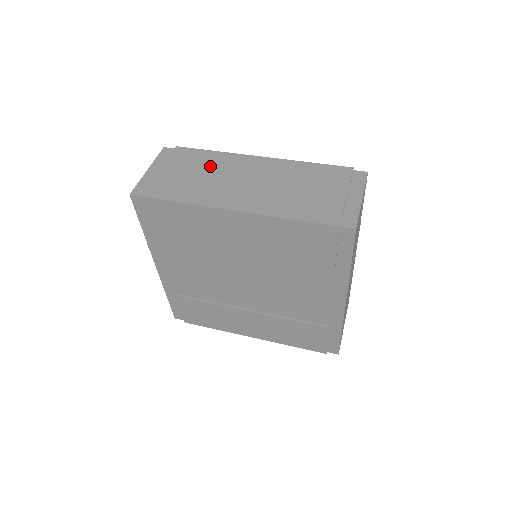
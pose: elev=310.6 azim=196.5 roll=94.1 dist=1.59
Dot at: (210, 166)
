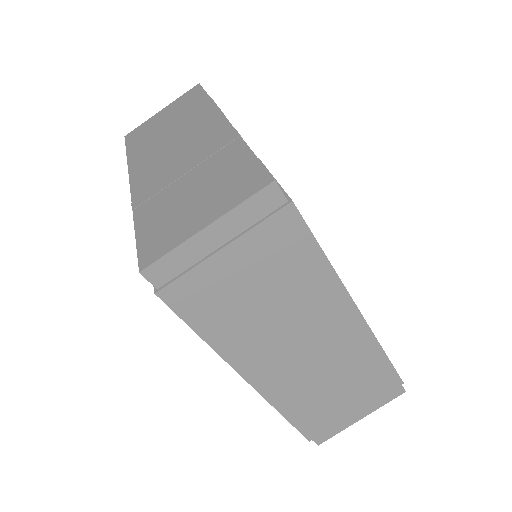
Dot at: (292, 290)
